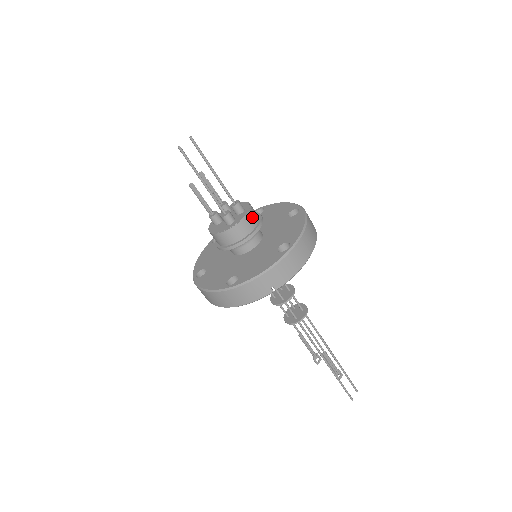
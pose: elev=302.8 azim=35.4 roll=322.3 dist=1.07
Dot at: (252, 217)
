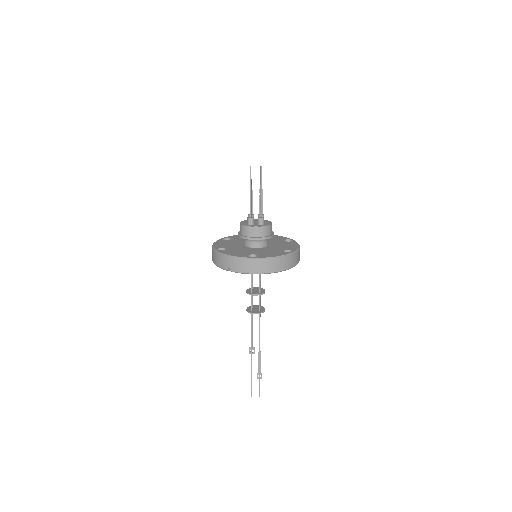
Dot at: (261, 231)
